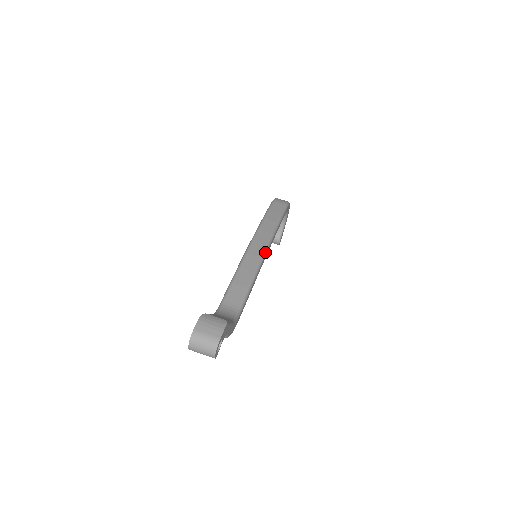
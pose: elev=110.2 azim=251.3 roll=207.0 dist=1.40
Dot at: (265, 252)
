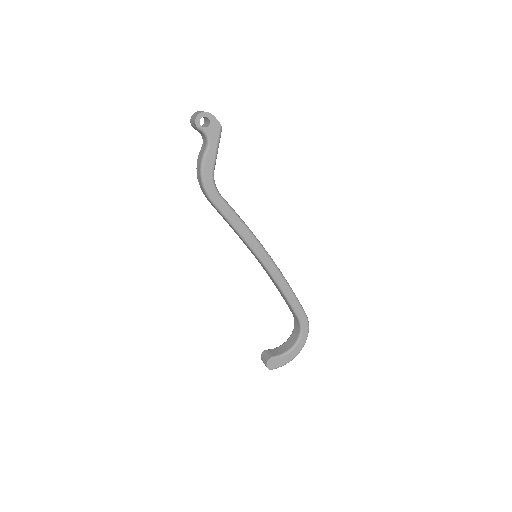
Dot at: (265, 250)
